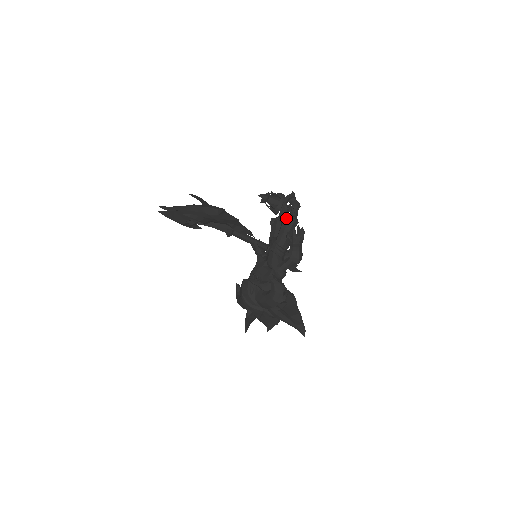
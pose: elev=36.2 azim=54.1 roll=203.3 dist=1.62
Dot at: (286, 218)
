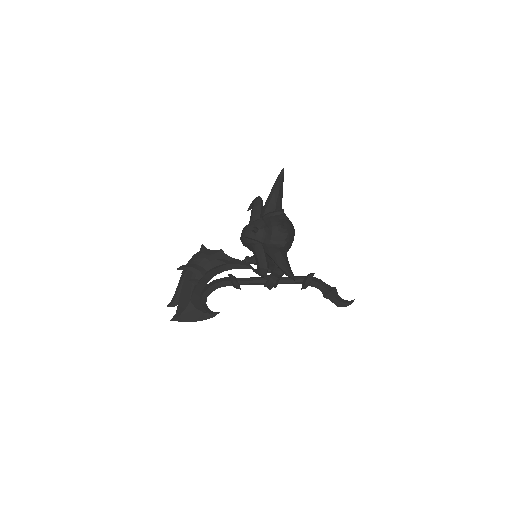
Dot at: occluded
